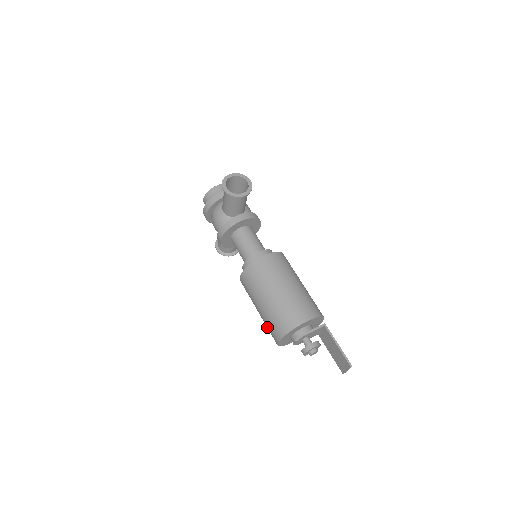
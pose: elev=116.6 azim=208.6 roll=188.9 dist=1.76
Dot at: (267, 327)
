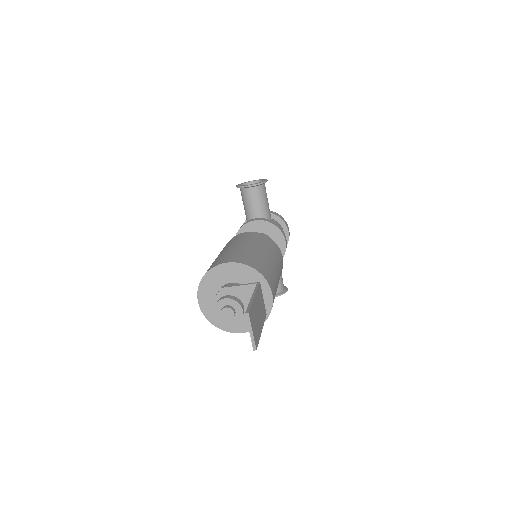
Dot at: occluded
